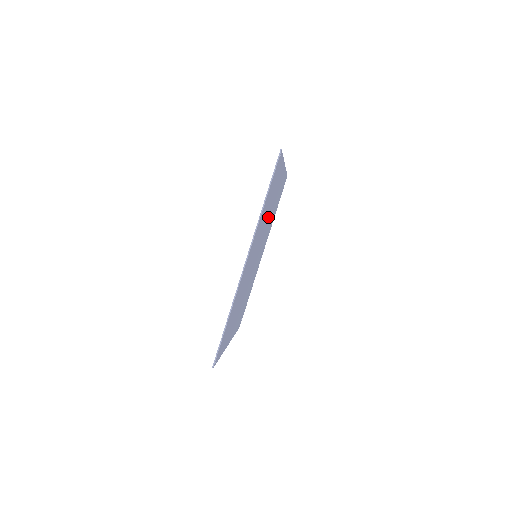
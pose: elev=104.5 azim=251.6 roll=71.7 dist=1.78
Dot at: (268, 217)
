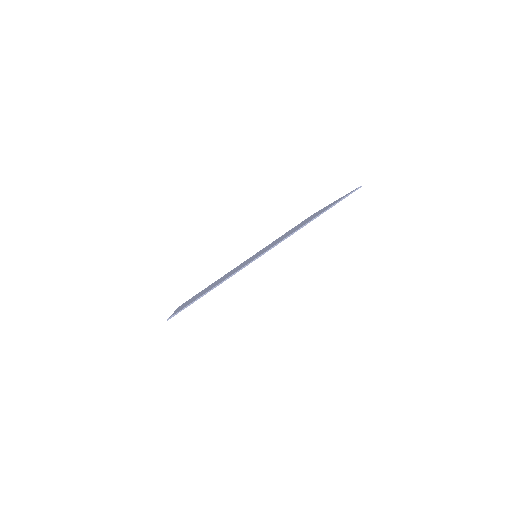
Dot at: occluded
